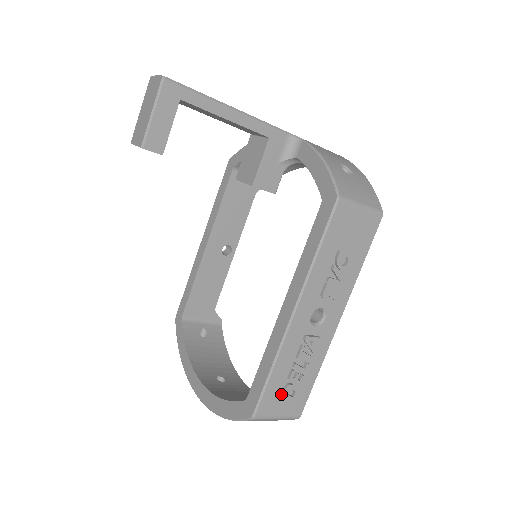
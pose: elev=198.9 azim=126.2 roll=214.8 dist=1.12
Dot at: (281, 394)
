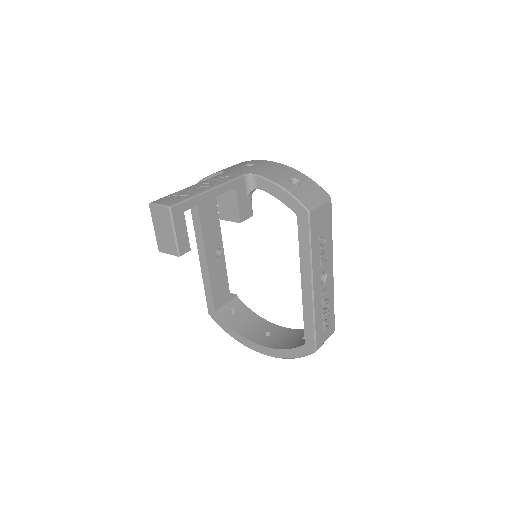
Dot at: (323, 329)
